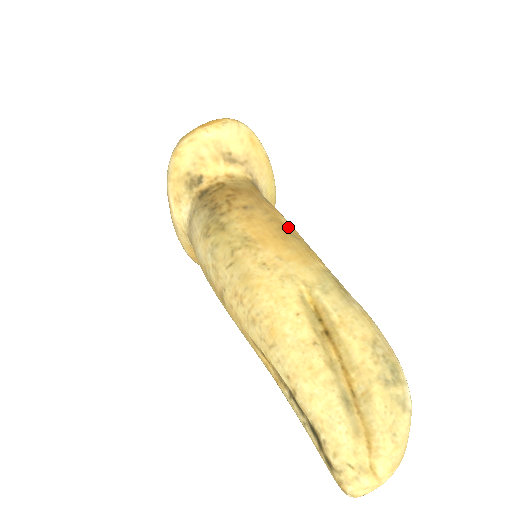
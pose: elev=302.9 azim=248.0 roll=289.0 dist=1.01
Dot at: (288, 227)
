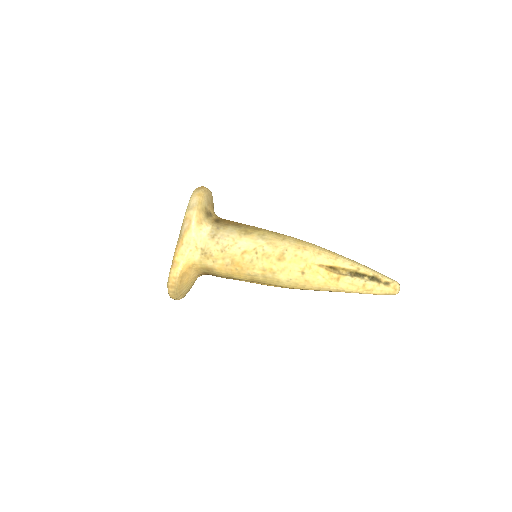
Dot at: occluded
